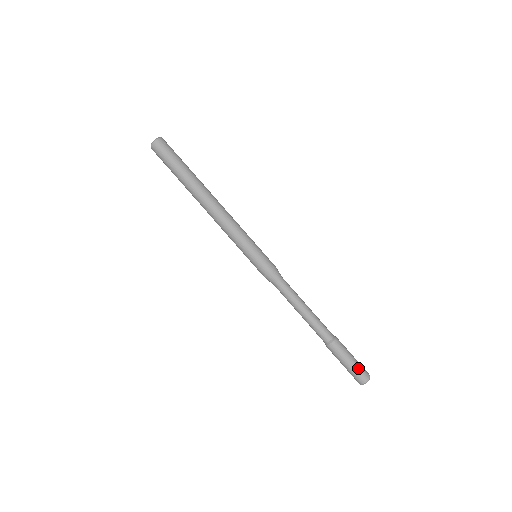
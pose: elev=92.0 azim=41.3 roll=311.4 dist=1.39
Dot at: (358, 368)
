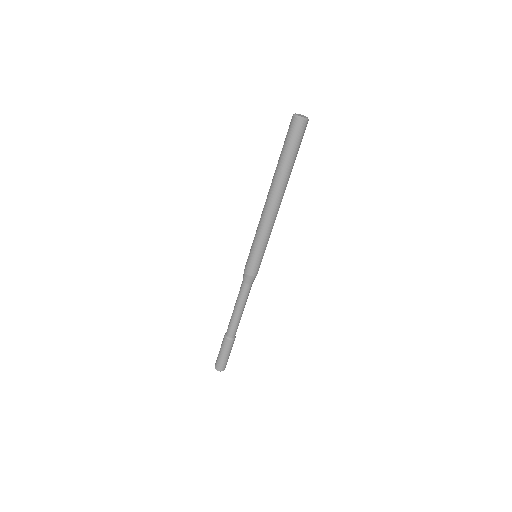
Dot at: (221, 362)
